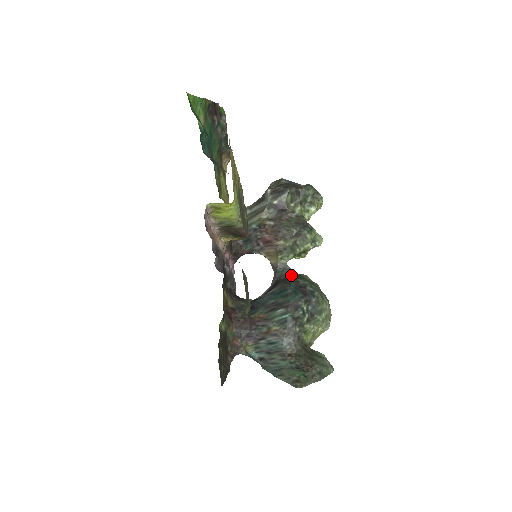
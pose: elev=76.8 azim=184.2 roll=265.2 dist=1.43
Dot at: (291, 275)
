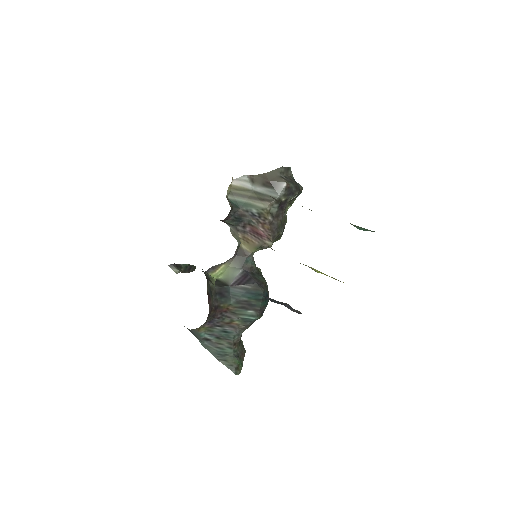
Dot at: (256, 270)
